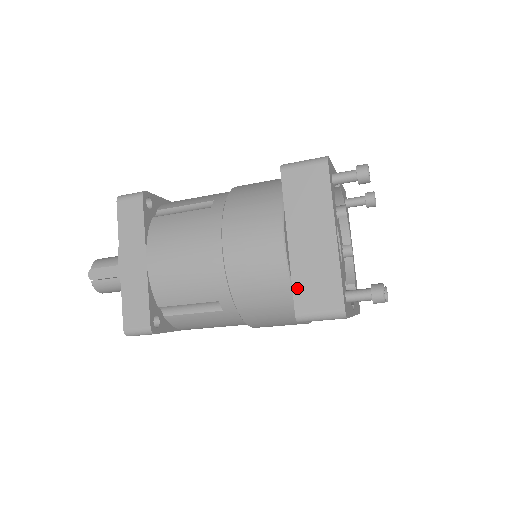
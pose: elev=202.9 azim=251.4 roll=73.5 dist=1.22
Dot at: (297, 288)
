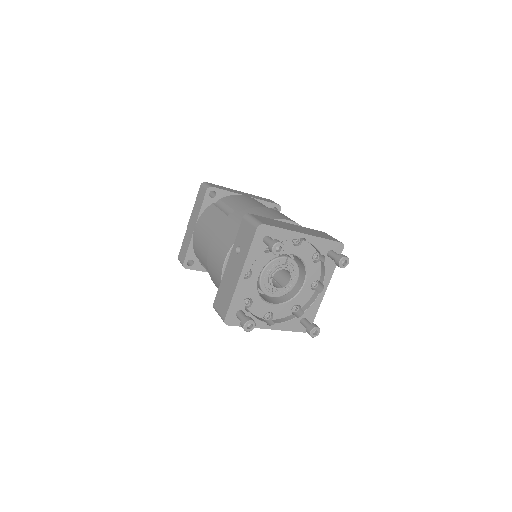
Dot at: occluded
